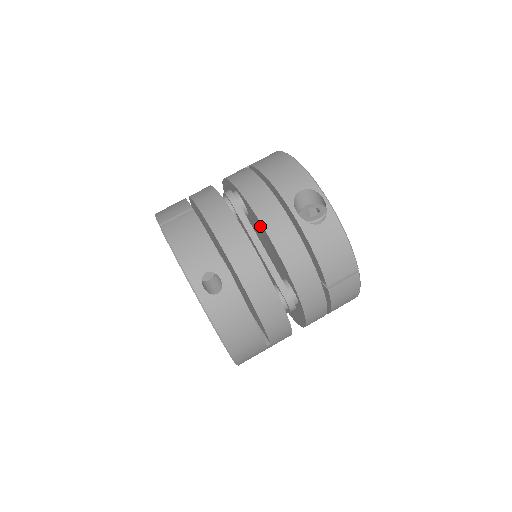
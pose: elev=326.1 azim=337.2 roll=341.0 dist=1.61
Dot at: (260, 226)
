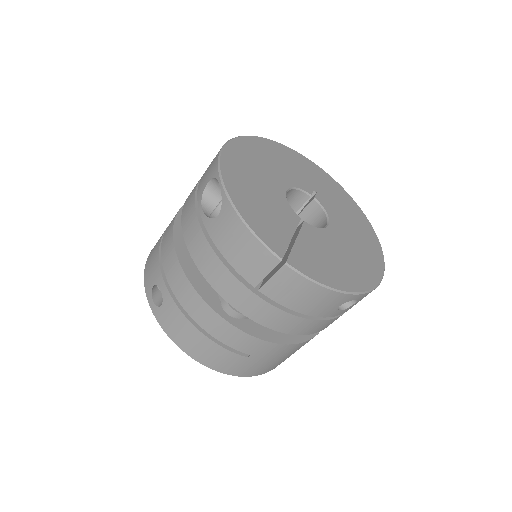
Dot at: occluded
